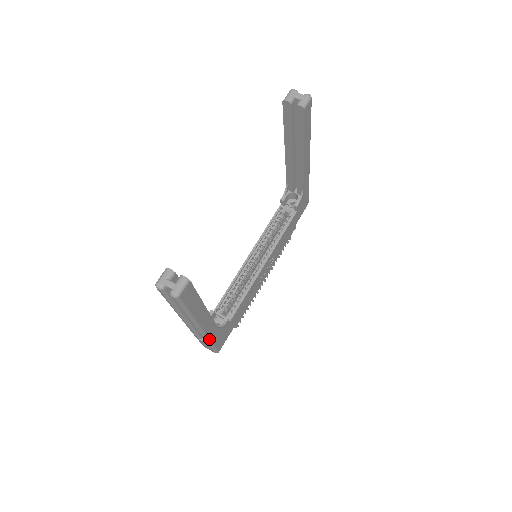
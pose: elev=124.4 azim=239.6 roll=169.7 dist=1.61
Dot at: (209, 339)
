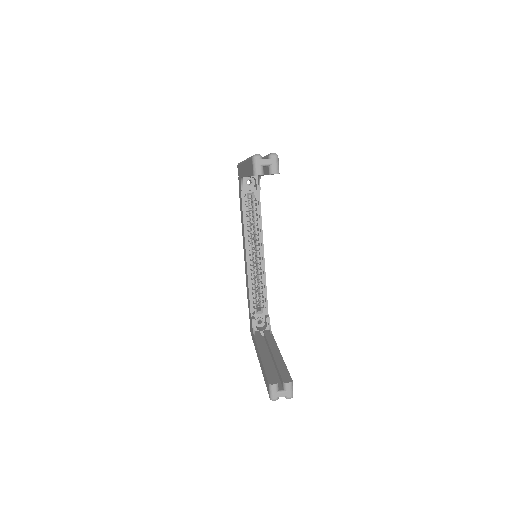
Dot at: occluded
